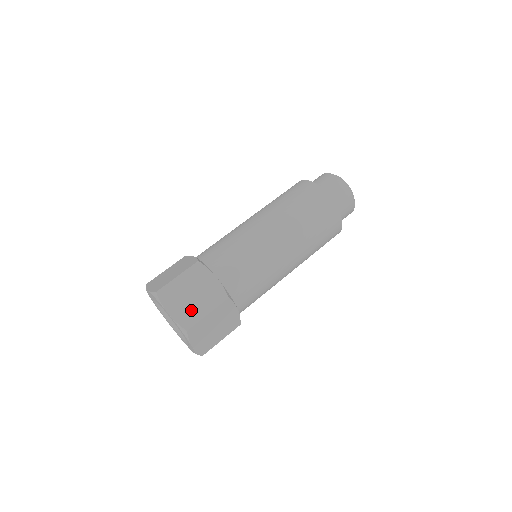
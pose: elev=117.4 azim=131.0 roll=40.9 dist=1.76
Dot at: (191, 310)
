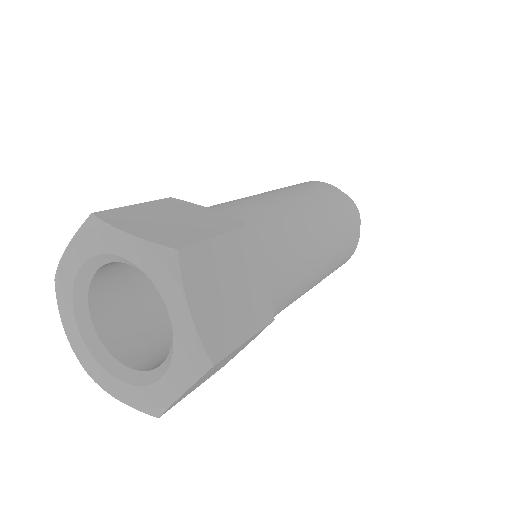
Dot at: (177, 231)
